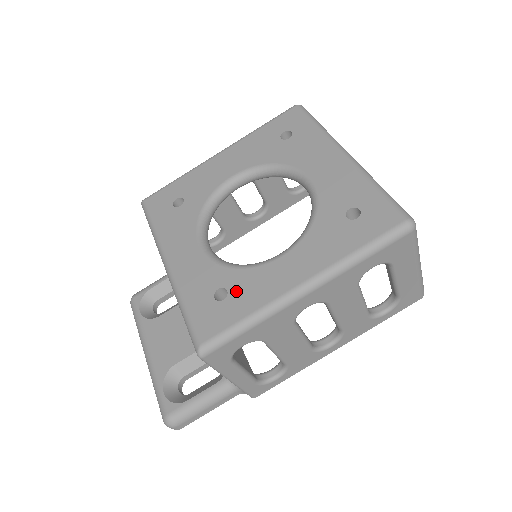
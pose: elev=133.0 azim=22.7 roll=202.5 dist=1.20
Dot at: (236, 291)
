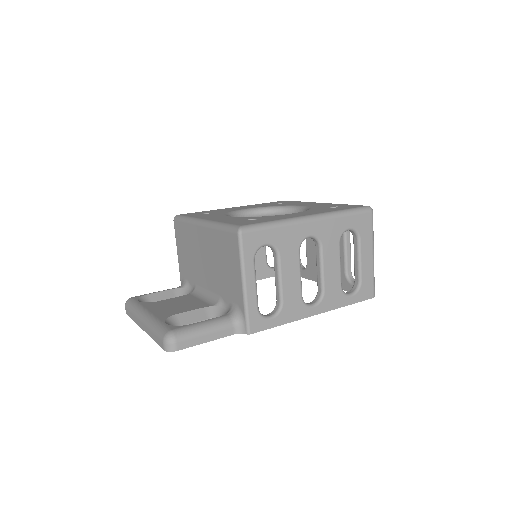
Dot at: (263, 218)
